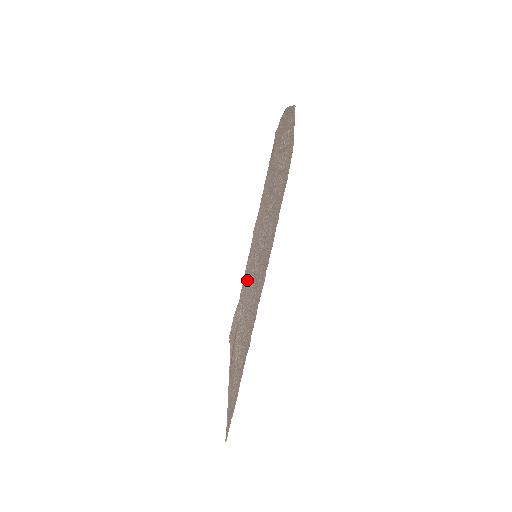
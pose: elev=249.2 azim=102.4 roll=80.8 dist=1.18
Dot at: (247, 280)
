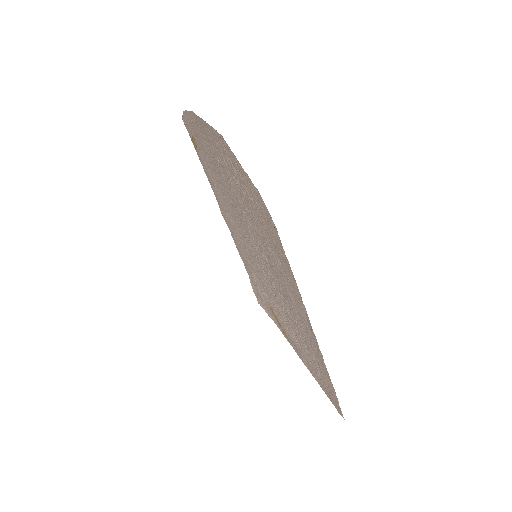
Dot at: (254, 269)
